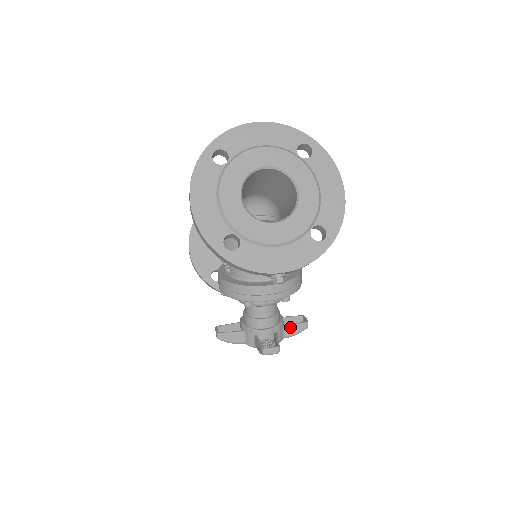
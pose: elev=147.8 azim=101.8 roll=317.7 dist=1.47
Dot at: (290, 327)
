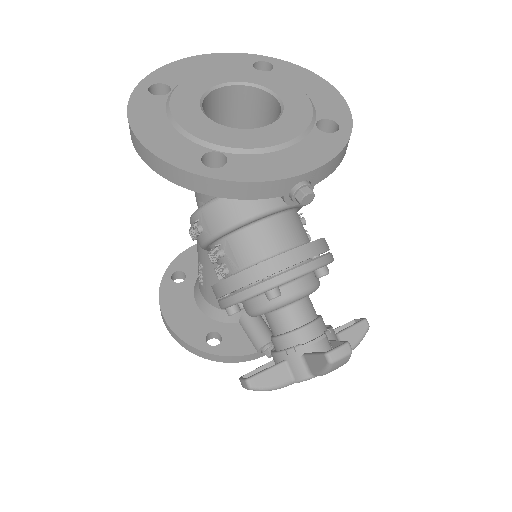
Dot at: (346, 332)
